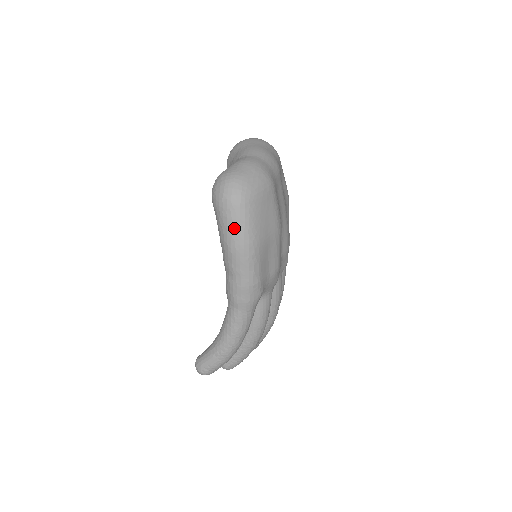
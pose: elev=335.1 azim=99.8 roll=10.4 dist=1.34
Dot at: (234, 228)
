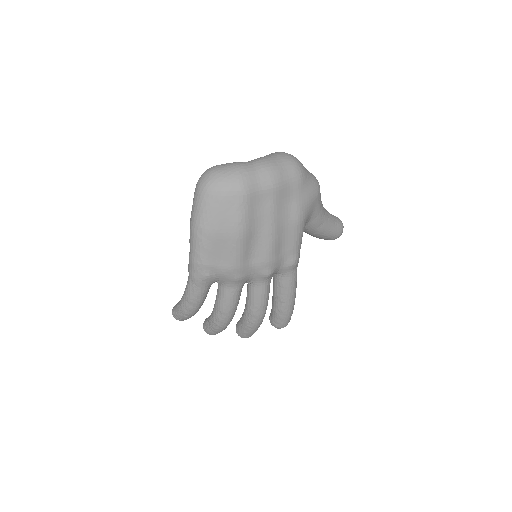
Dot at: (194, 209)
